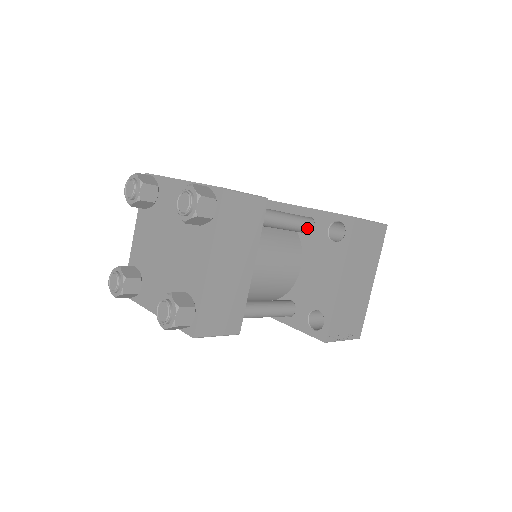
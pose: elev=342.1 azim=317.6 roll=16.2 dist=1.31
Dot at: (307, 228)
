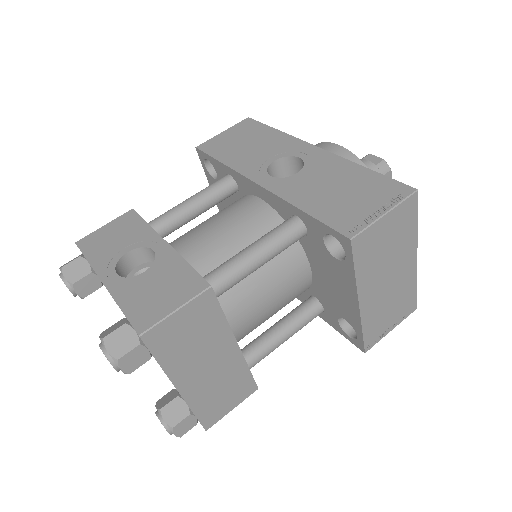
Dot at: (296, 239)
